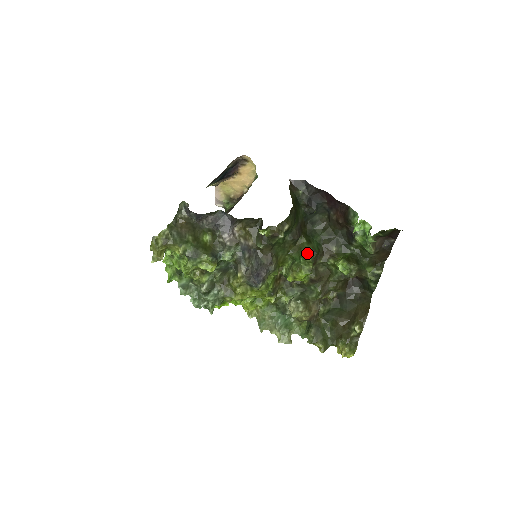
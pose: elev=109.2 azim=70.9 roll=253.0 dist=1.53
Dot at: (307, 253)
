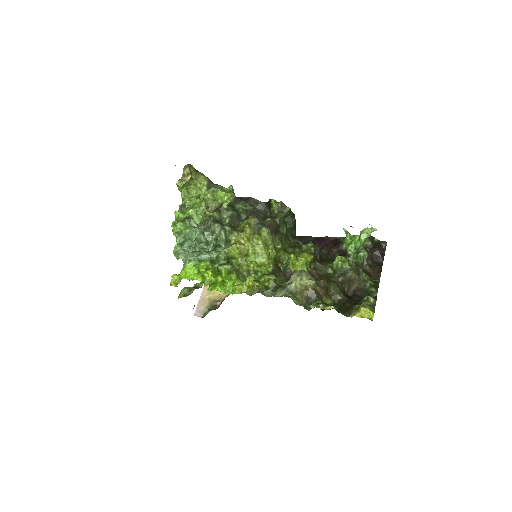
Dot at: occluded
